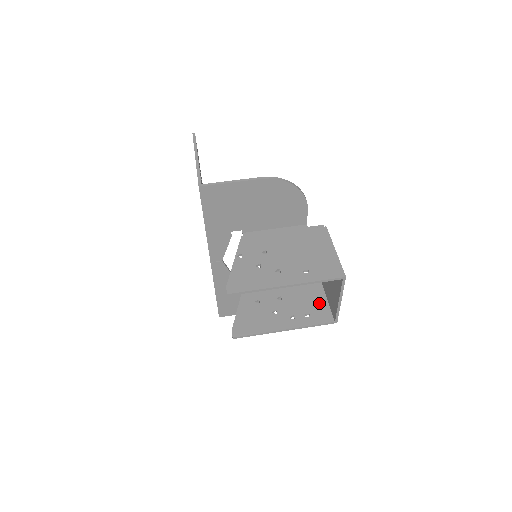
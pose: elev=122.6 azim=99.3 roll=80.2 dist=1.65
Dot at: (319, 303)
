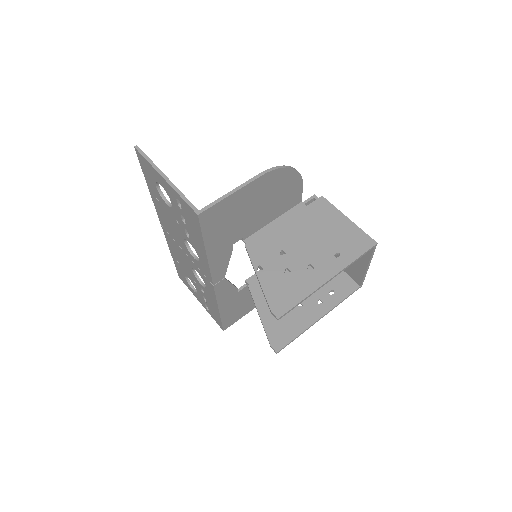
Dot at: occluded
